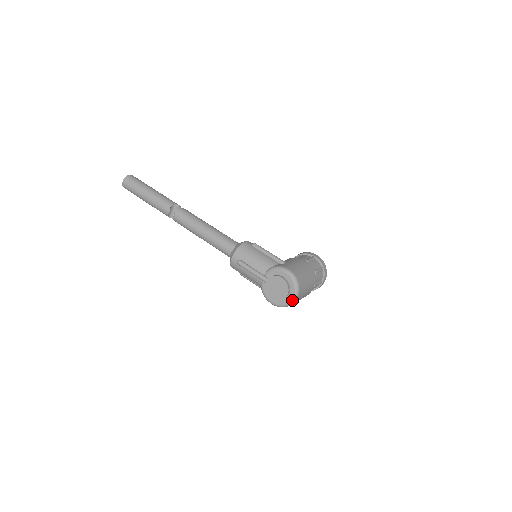
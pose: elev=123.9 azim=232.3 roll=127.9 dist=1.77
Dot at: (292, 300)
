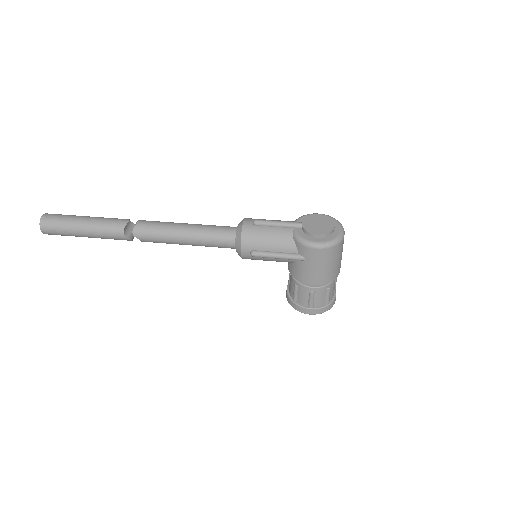
Dot at: (341, 232)
